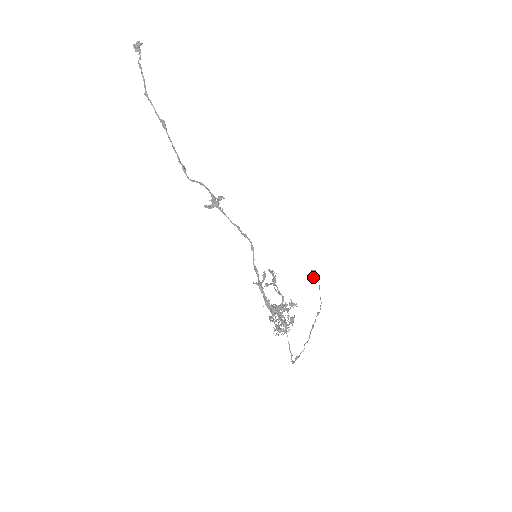
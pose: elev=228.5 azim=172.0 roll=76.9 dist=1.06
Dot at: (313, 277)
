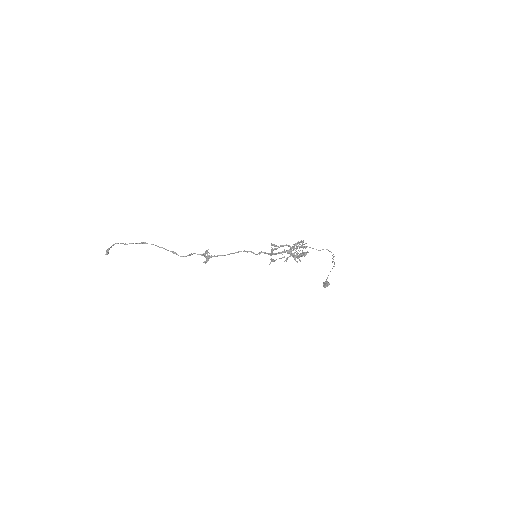
Dot at: (326, 284)
